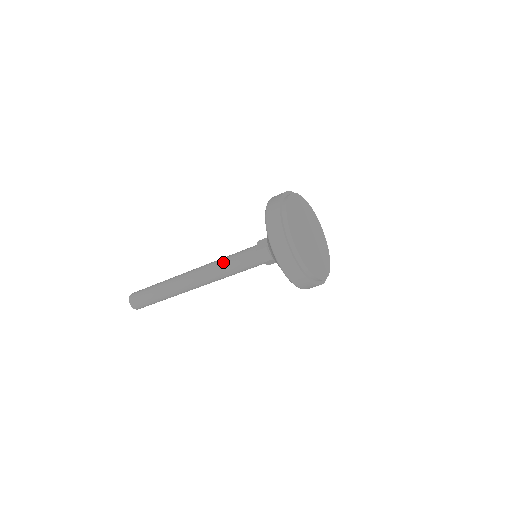
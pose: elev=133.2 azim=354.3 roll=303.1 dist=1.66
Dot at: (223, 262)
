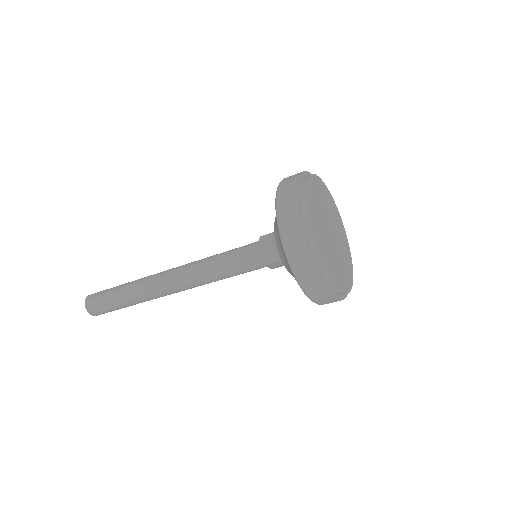
Dot at: (211, 261)
